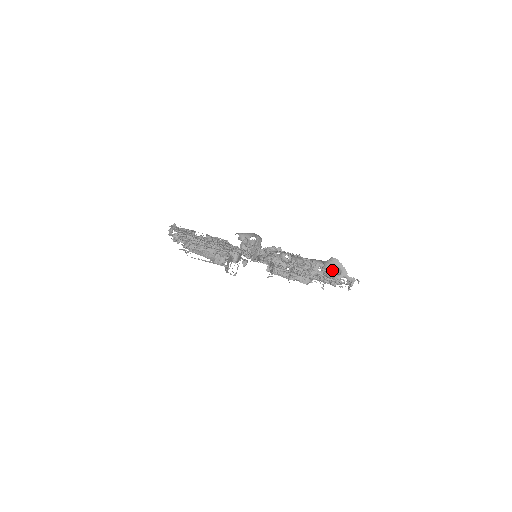
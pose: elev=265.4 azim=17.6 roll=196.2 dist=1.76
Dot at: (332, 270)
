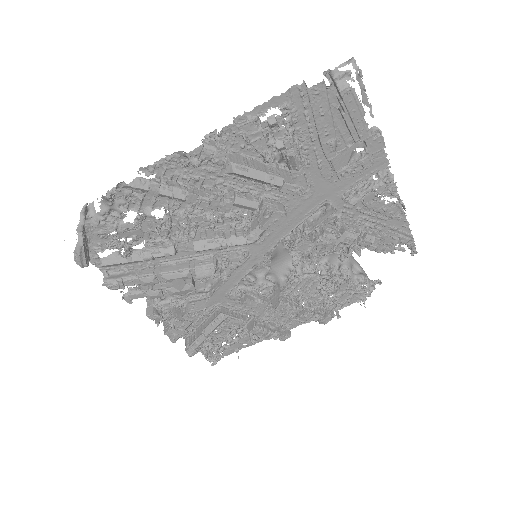
Dot at: (351, 269)
